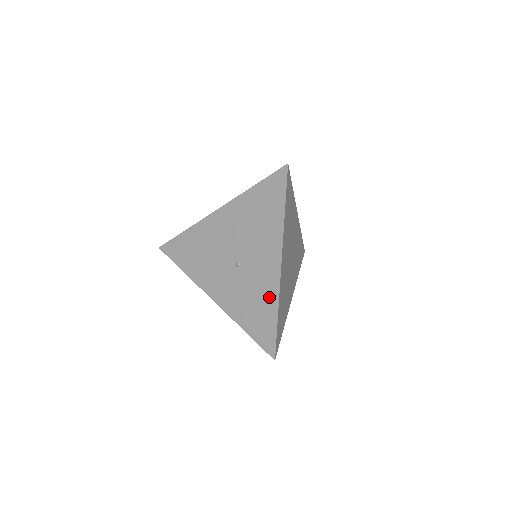
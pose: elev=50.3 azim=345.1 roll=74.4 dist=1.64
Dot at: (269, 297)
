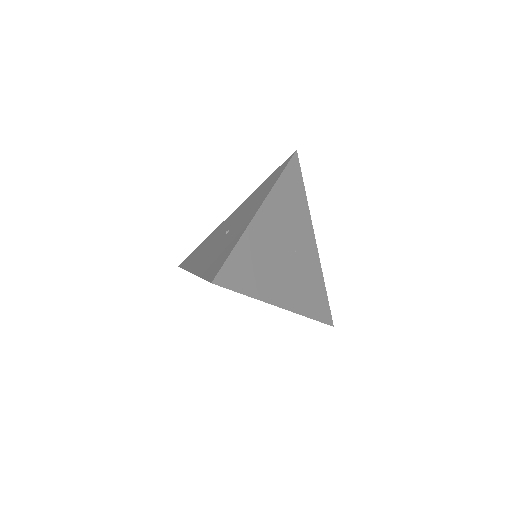
Dot at: (237, 236)
